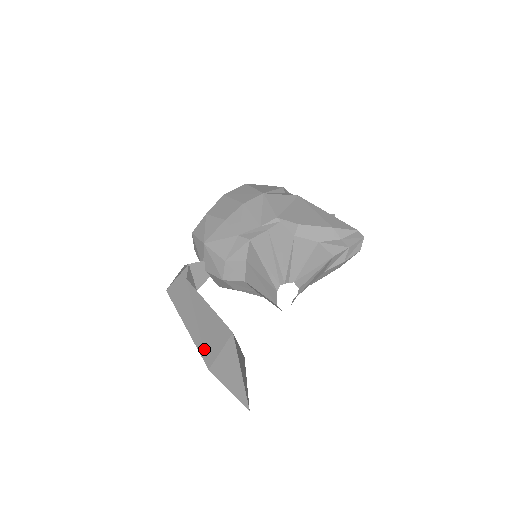
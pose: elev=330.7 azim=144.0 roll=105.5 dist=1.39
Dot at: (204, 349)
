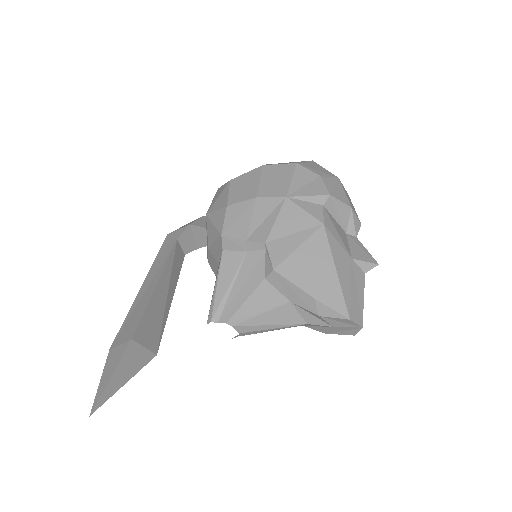
Dot at: (123, 327)
